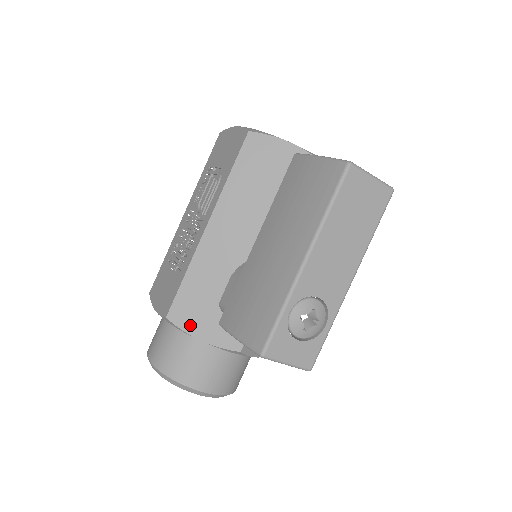
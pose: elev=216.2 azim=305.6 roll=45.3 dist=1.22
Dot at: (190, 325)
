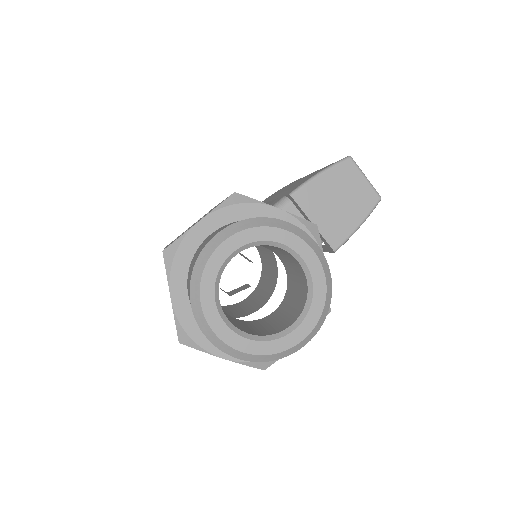
Dot at: occluded
